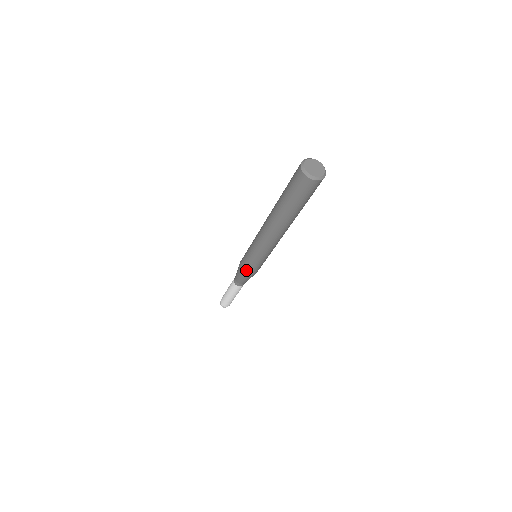
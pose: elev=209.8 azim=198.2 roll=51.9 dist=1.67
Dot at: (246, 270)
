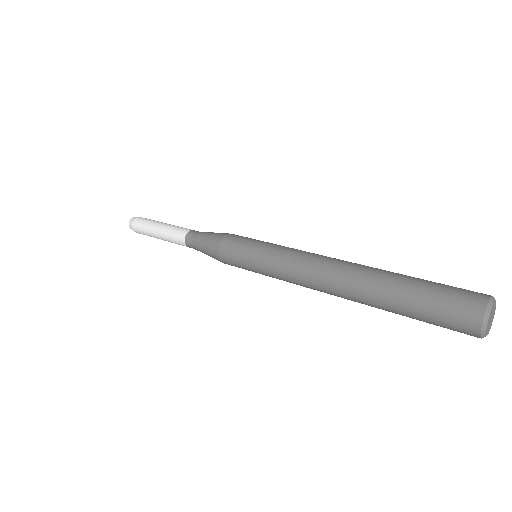
Dot at: occluded
